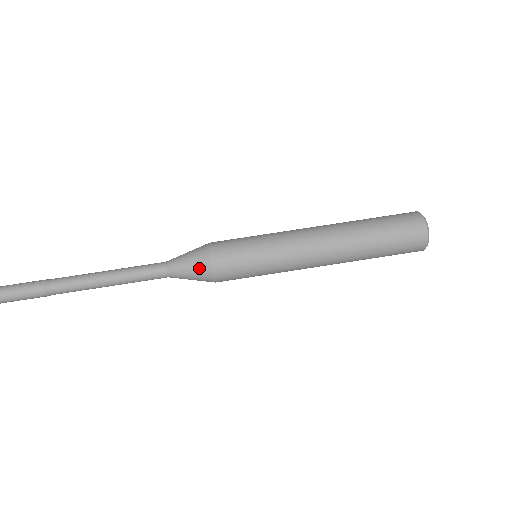
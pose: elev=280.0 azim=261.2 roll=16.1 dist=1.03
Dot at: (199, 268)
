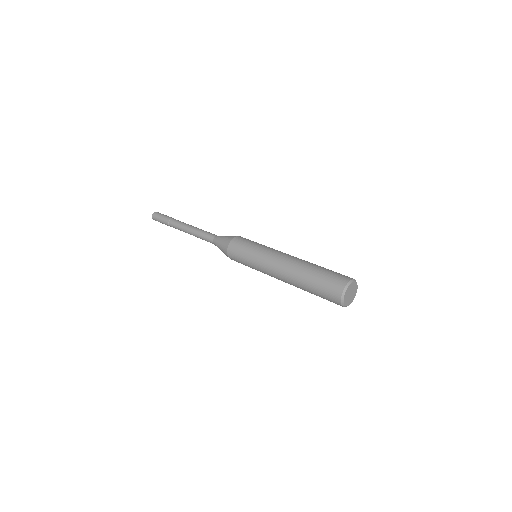
Dot at: occluded
